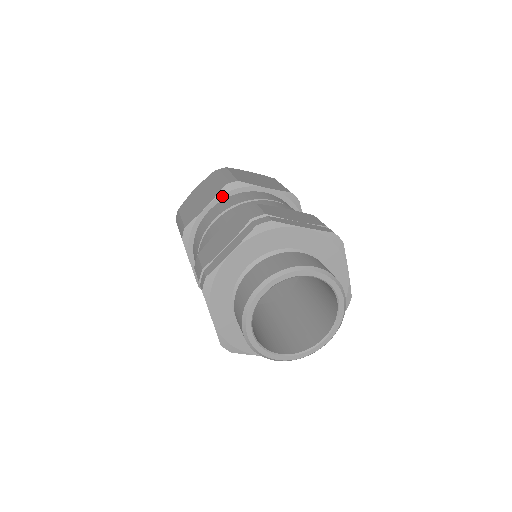
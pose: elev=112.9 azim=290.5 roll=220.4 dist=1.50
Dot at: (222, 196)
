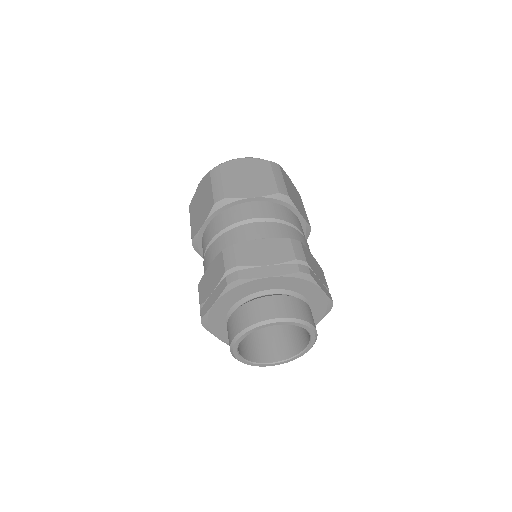
Dot at: (214, 214)
